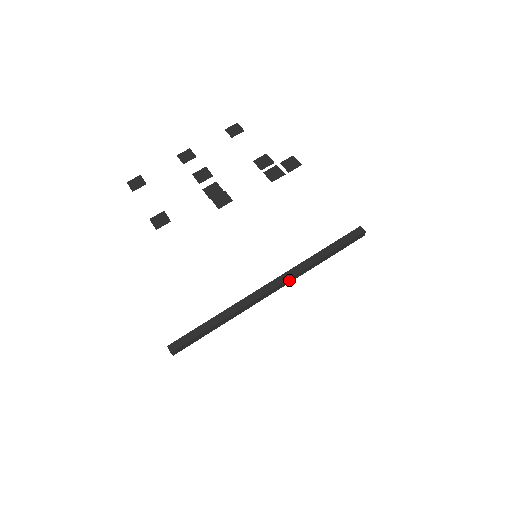
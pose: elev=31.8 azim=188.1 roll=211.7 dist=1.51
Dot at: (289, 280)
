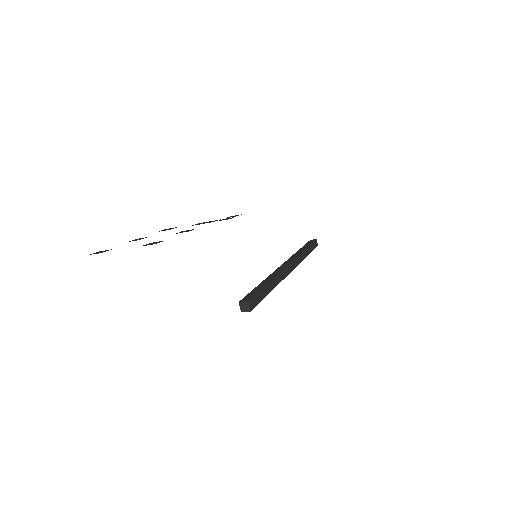
Dot at: (296, 261)
